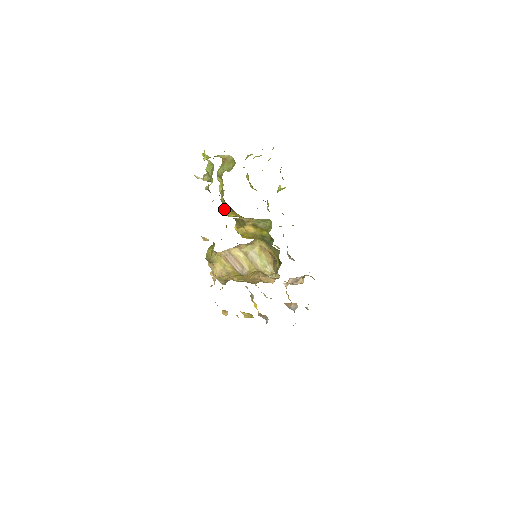
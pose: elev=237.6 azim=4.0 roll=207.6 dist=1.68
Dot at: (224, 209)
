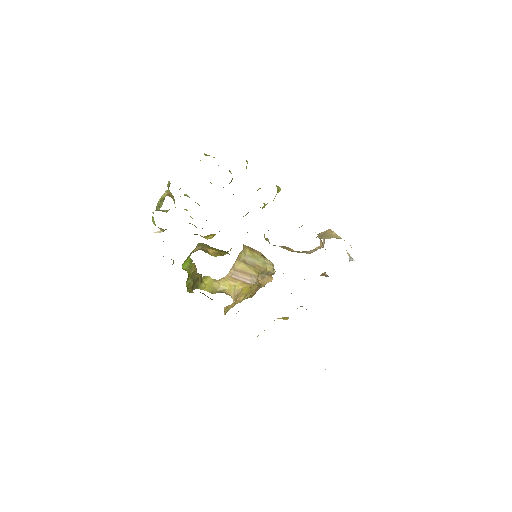
Dot at: occluded
